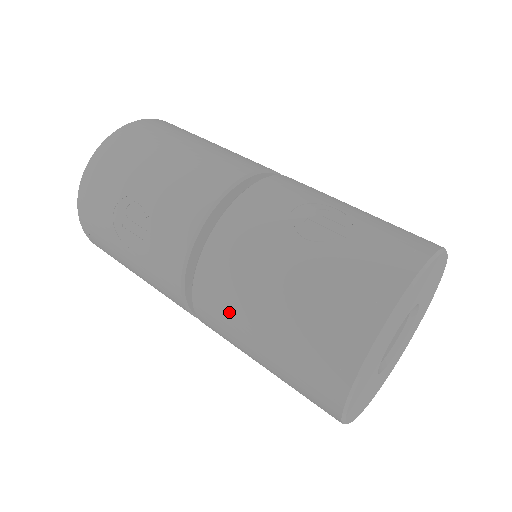
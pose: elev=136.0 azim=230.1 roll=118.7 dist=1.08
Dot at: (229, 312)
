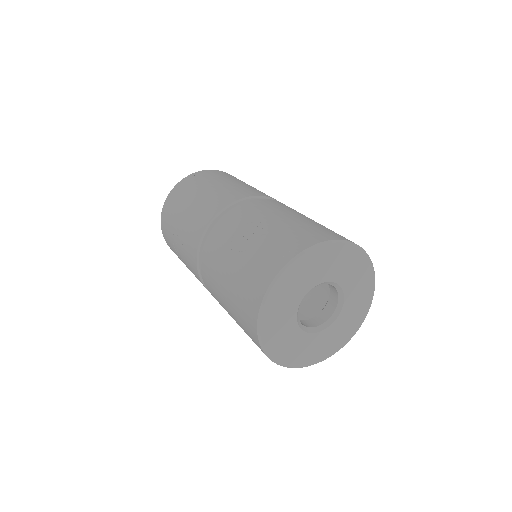
Dot at: (218, 300)
